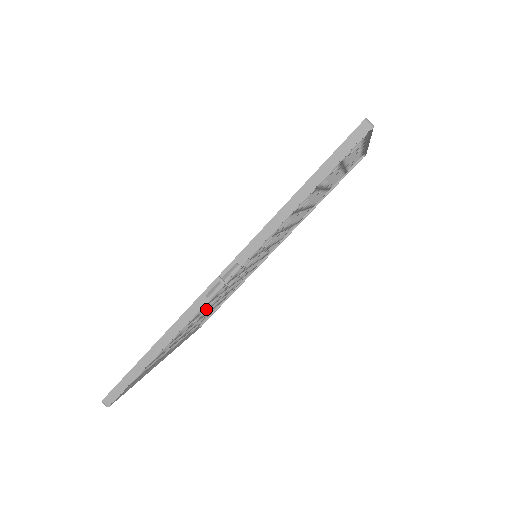
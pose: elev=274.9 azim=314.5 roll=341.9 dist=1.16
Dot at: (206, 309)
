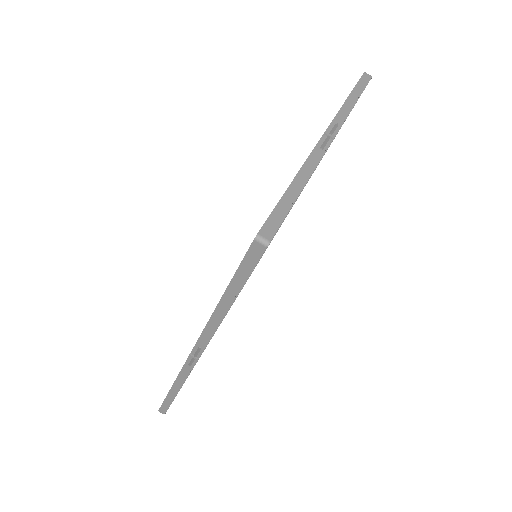
Dot at: occluded
